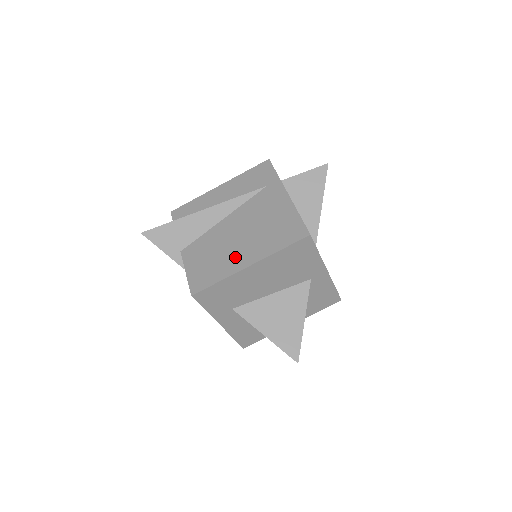
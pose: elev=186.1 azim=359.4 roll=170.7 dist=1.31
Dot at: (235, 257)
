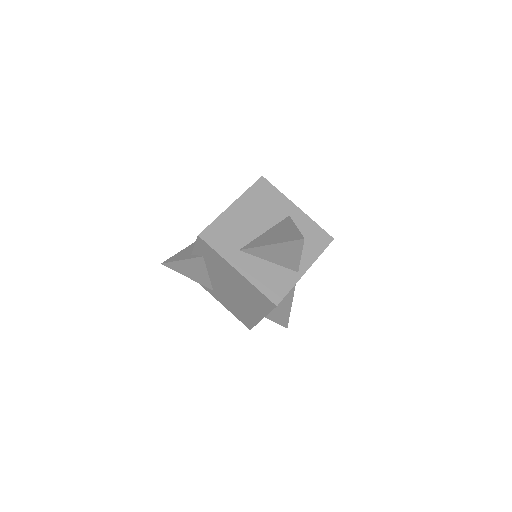
Dot at: occluded
